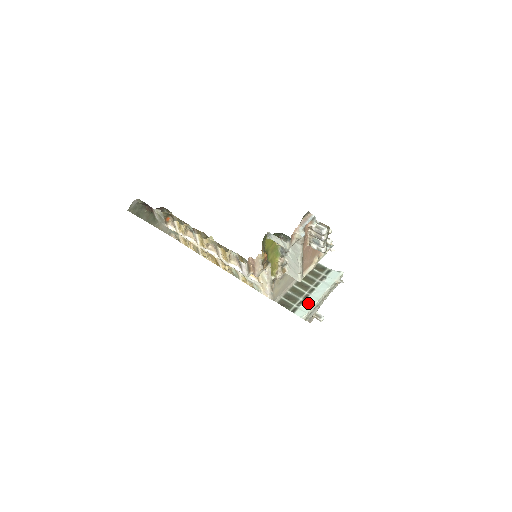
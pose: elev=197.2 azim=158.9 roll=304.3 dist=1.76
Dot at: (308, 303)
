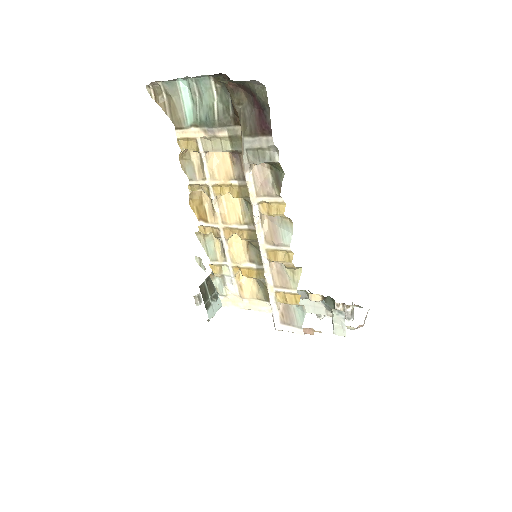
Dot at: (220, 301)
